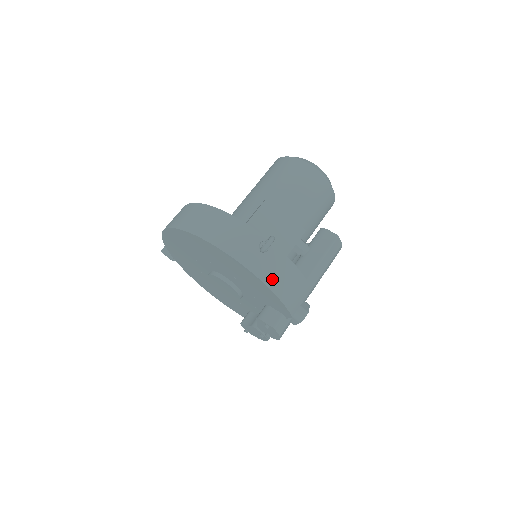
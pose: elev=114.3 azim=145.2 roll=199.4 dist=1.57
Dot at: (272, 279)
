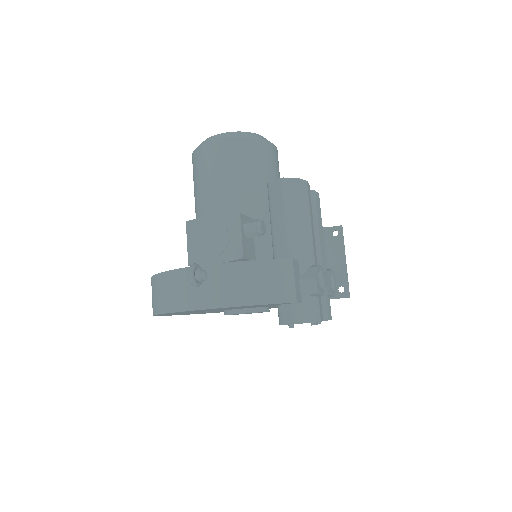
Dot at: (234, 296)
